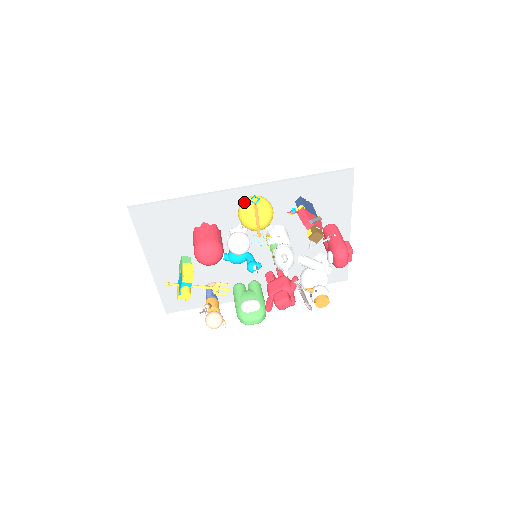
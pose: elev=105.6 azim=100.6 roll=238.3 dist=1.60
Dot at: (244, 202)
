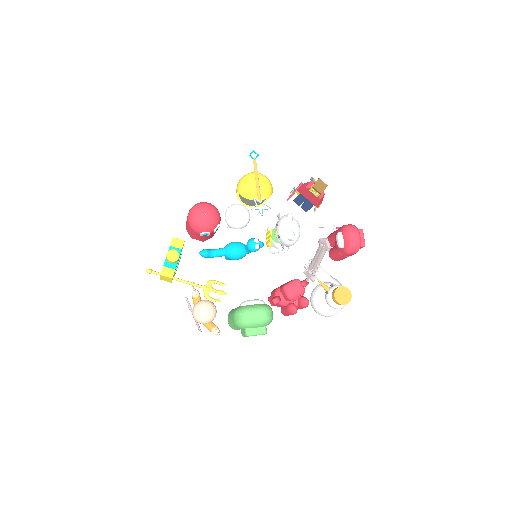
Dot at: occluded
